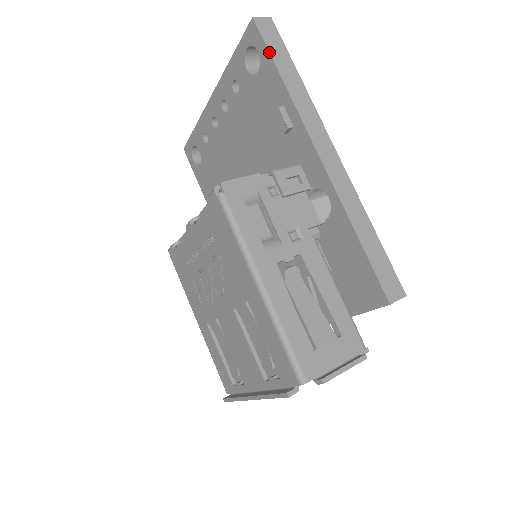
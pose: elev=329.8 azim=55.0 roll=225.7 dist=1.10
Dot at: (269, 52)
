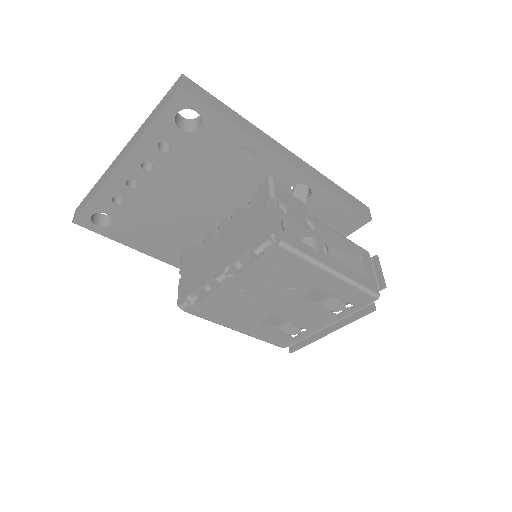
Dot at: (214, 110)
